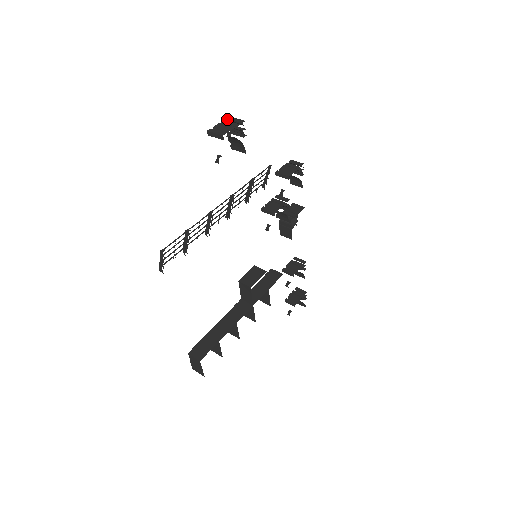
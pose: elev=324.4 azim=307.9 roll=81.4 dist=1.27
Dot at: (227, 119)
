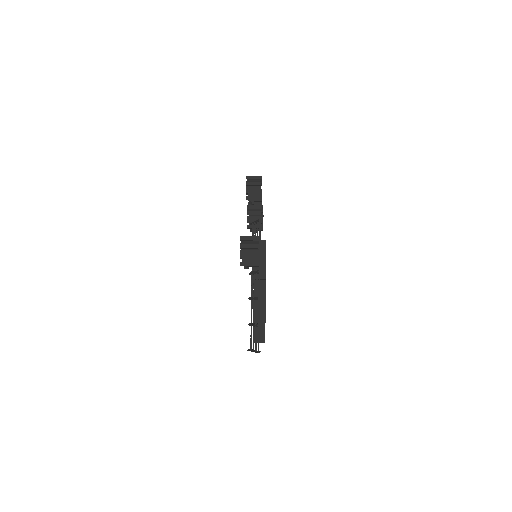
Dot at: (241, 240)
